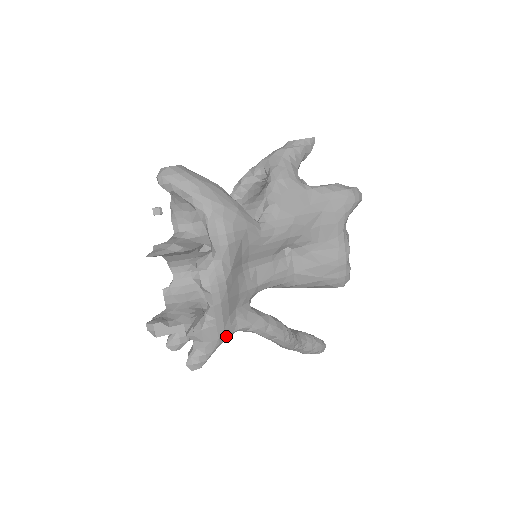
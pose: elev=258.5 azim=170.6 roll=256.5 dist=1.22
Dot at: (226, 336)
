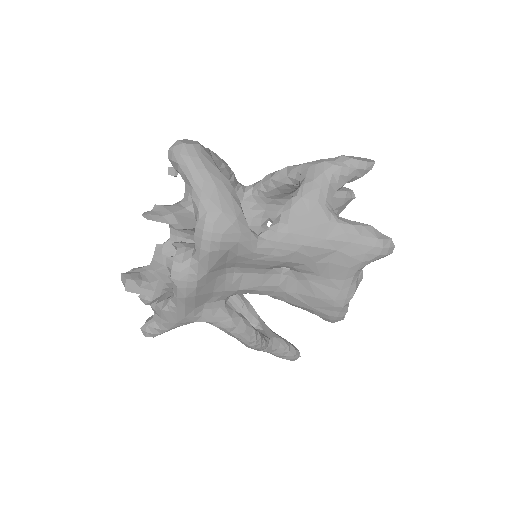
Dot at: (186, 322)
